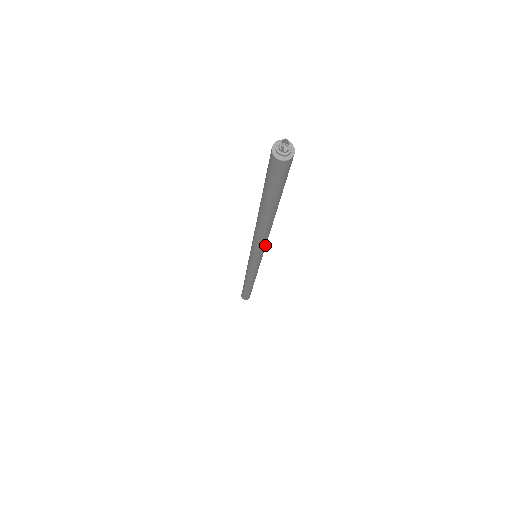
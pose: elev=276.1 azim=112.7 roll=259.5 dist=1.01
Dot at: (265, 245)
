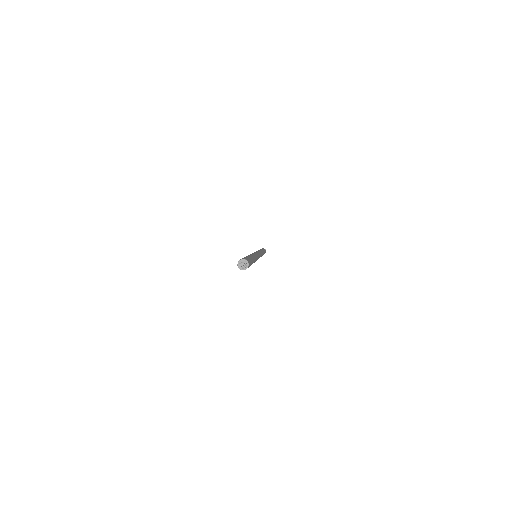
Dot at: occluded
